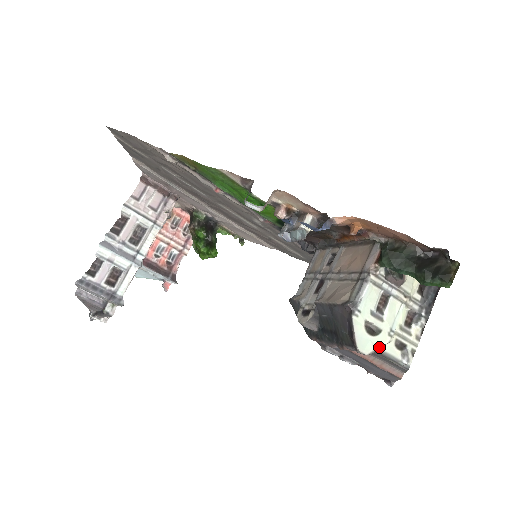
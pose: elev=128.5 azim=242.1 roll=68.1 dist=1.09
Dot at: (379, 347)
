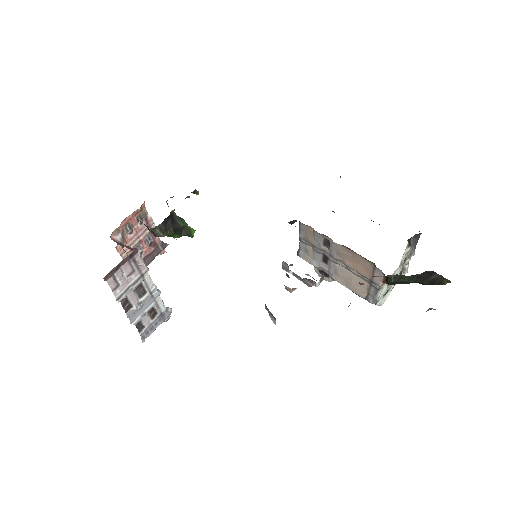
Dot at: occluded
